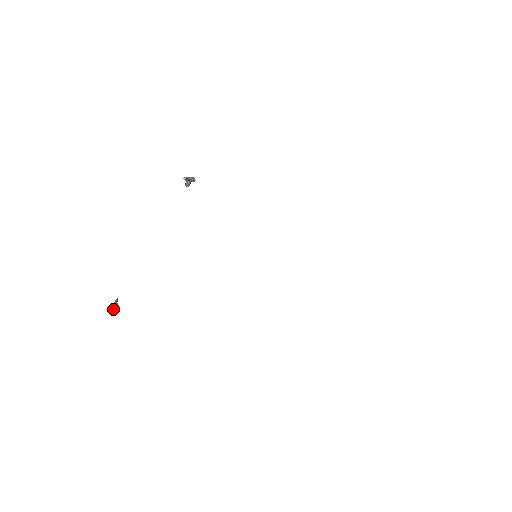
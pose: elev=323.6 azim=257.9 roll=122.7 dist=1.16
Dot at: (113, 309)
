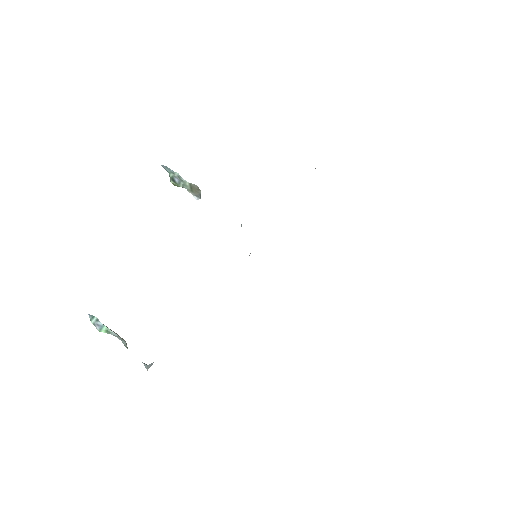
Dot at: (127, 347)
